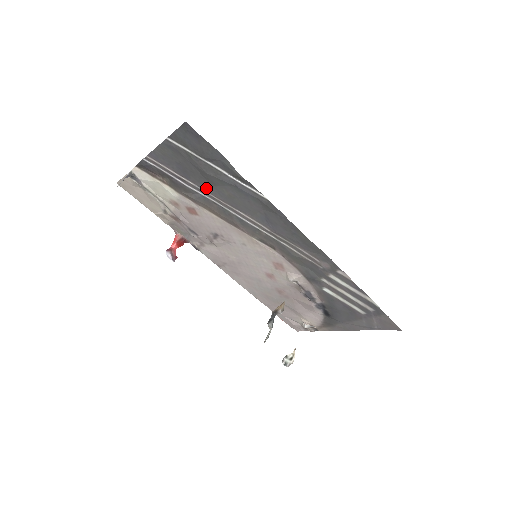
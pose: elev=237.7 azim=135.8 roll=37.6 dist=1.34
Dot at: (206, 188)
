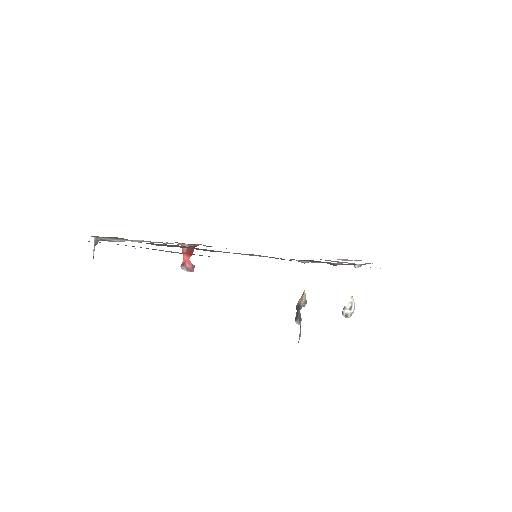
Dot at: occluded
